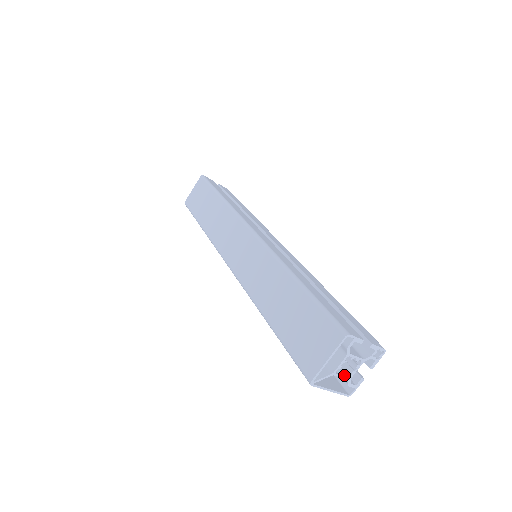
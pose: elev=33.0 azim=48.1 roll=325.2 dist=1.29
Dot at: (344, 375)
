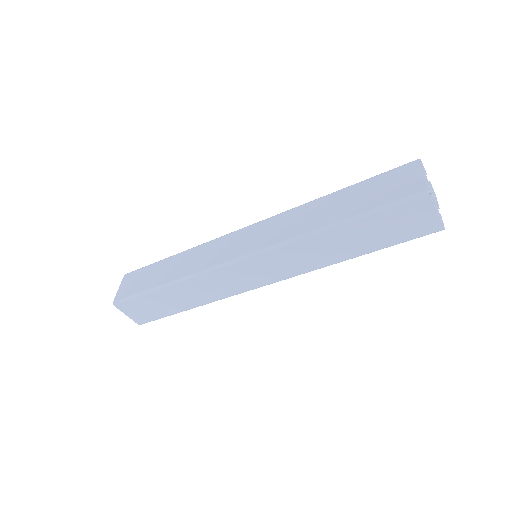
Dot at: (434, 201)
